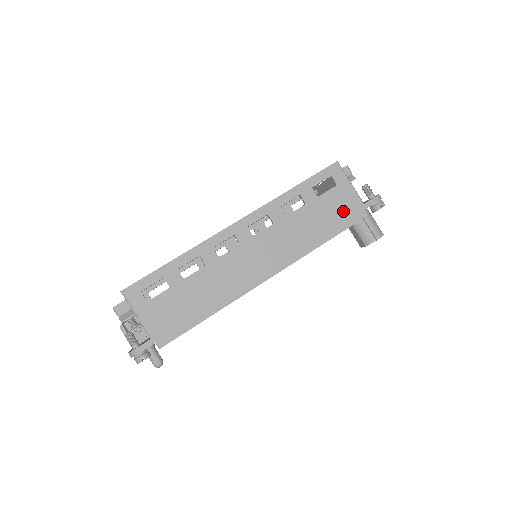
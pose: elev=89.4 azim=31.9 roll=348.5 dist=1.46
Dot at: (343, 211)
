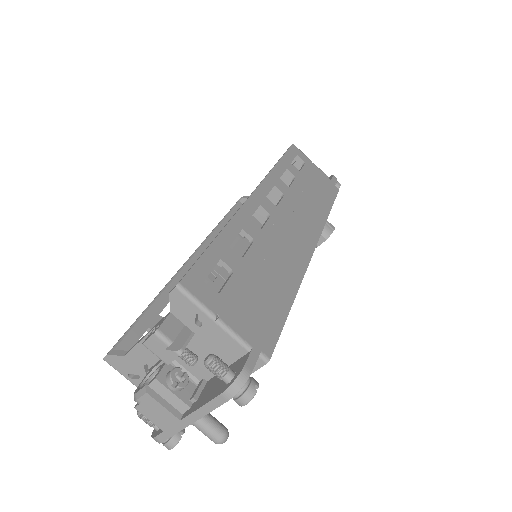
Dot at: (323, 185)
